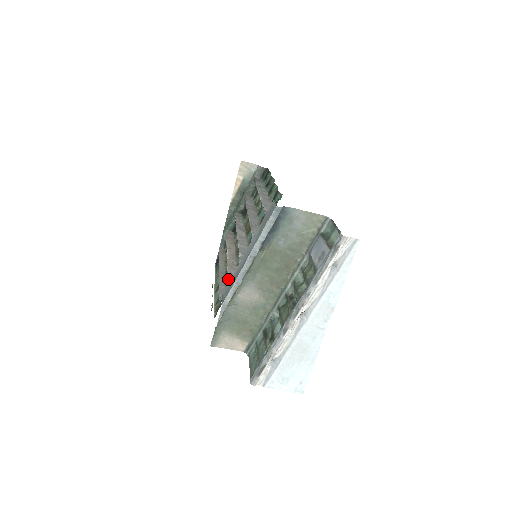
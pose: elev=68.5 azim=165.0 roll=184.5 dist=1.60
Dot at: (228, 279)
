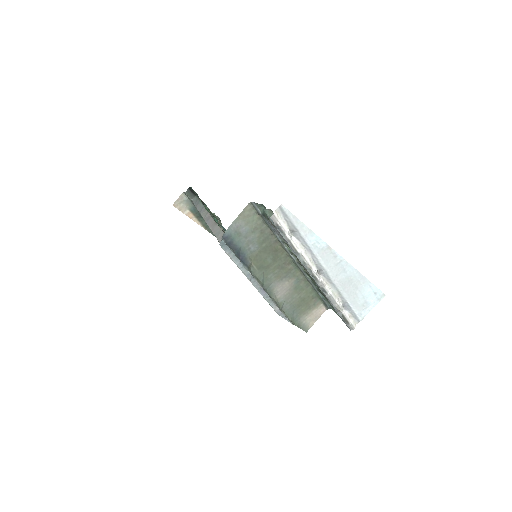
Dot at: occluded
